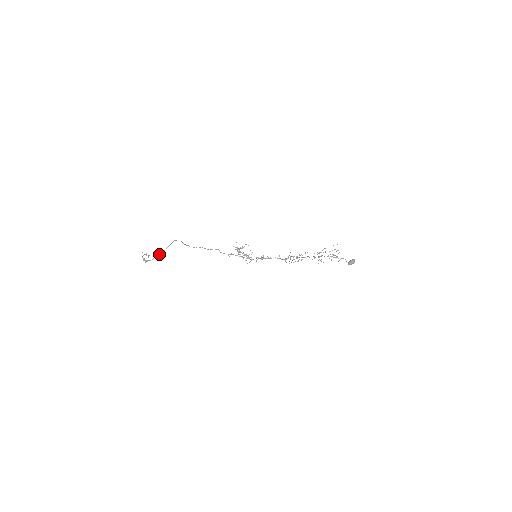
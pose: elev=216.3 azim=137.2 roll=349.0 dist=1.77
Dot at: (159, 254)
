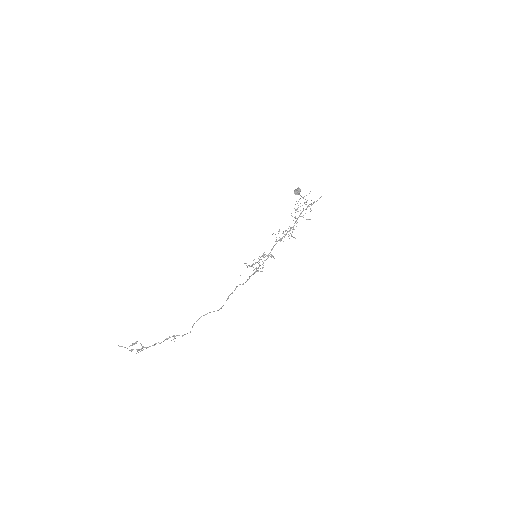
Dot at: occluded
